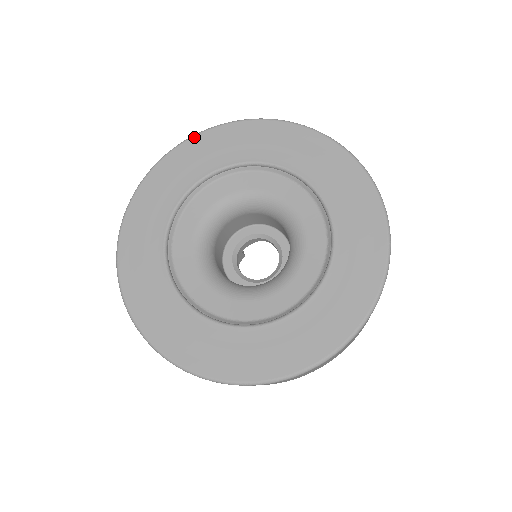
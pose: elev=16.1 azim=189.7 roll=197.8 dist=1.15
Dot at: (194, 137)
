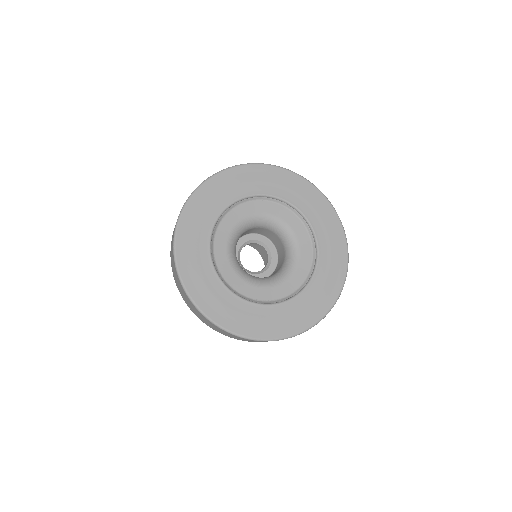
Dot at: (193, 196)
